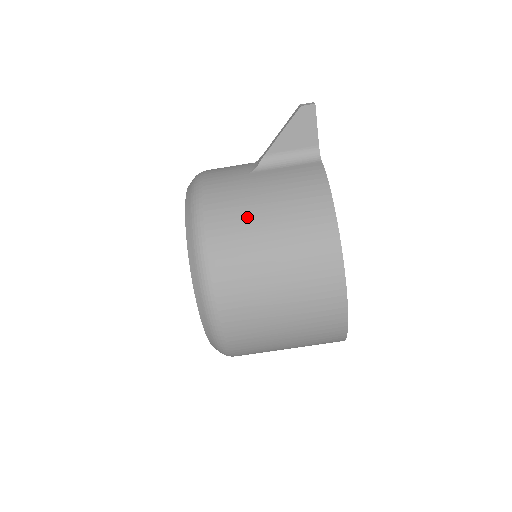
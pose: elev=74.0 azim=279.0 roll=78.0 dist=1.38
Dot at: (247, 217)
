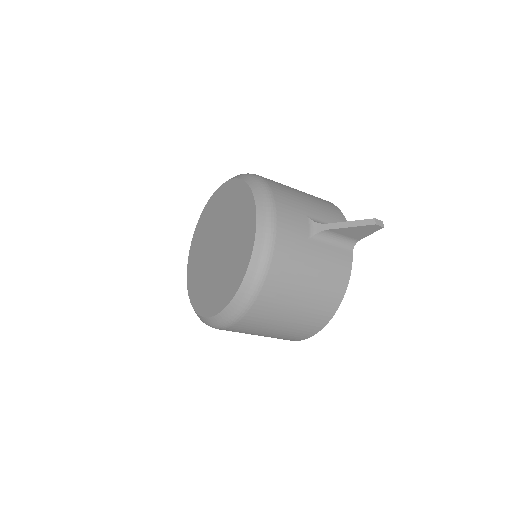
Dot at: (294, 285)
